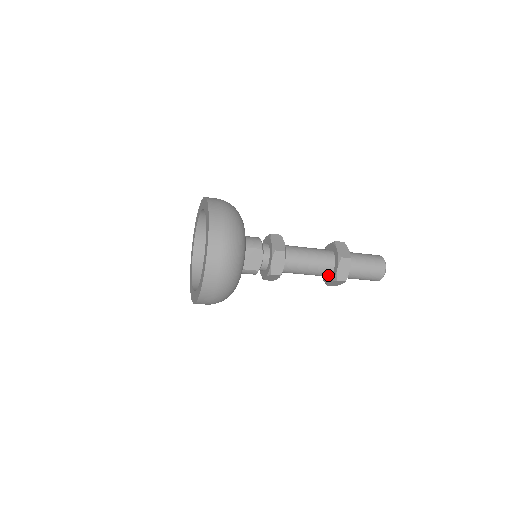
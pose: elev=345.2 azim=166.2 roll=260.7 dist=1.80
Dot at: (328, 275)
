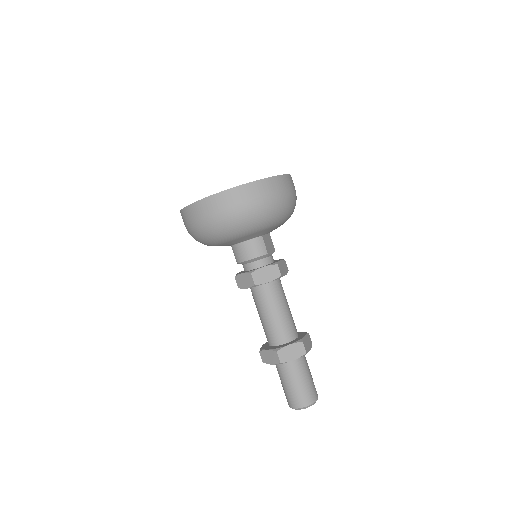
Dot at: (288, 339)
